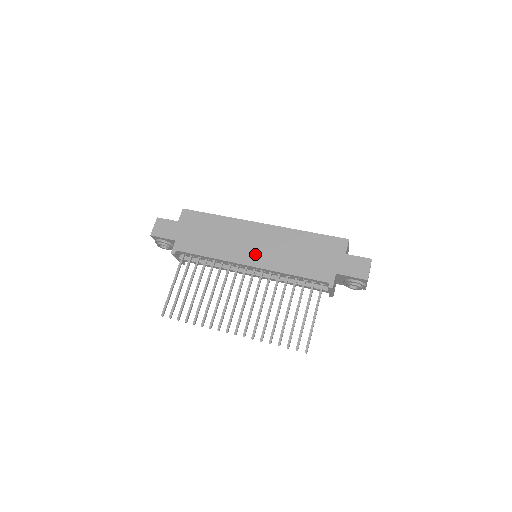
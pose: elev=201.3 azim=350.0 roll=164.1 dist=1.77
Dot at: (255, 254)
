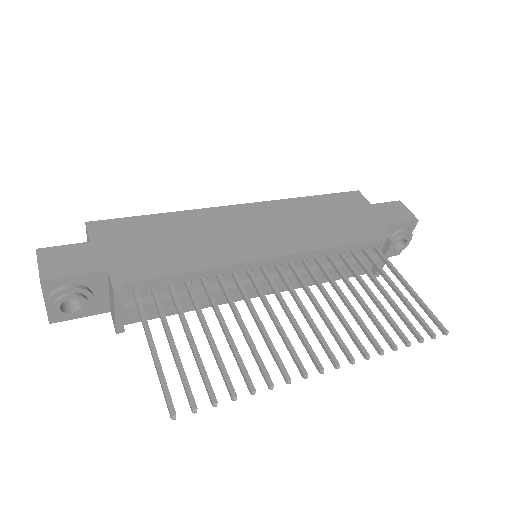
Dot at: (267, 240)
